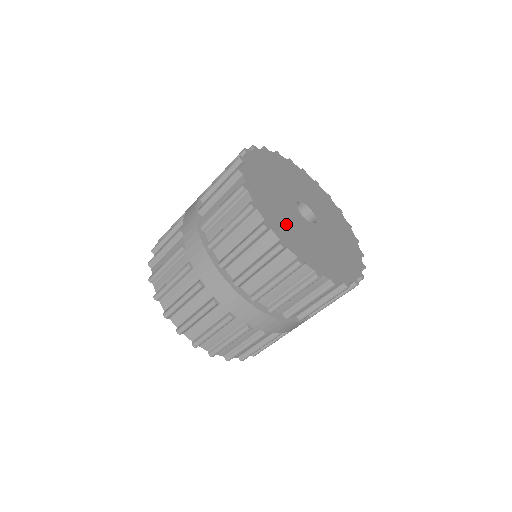
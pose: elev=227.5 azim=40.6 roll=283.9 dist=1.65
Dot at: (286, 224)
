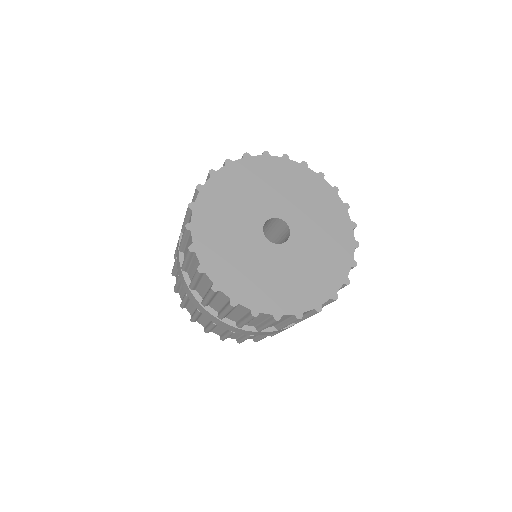
Dot at: (226, 246)
